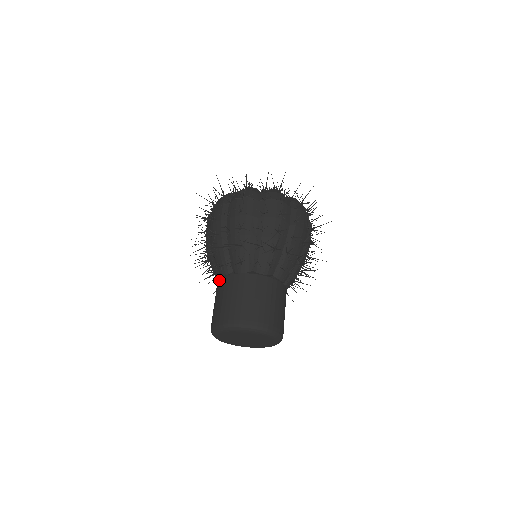
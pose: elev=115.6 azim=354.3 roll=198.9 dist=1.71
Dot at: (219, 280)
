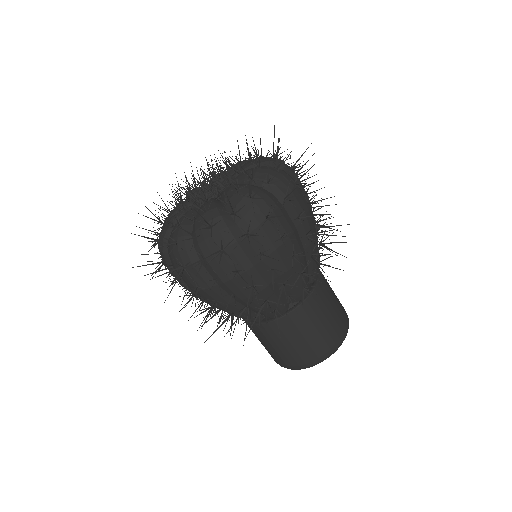
Dot at: (274, 323)
